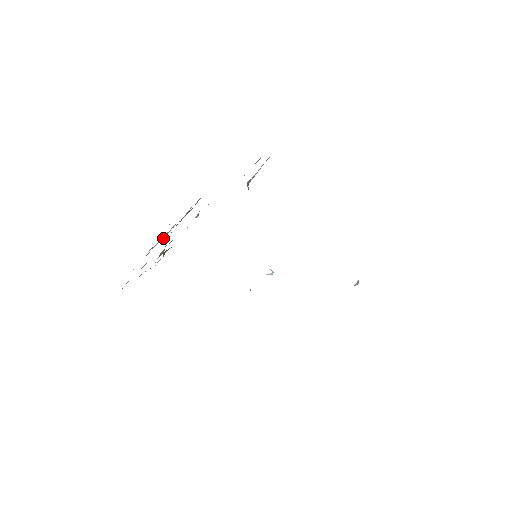
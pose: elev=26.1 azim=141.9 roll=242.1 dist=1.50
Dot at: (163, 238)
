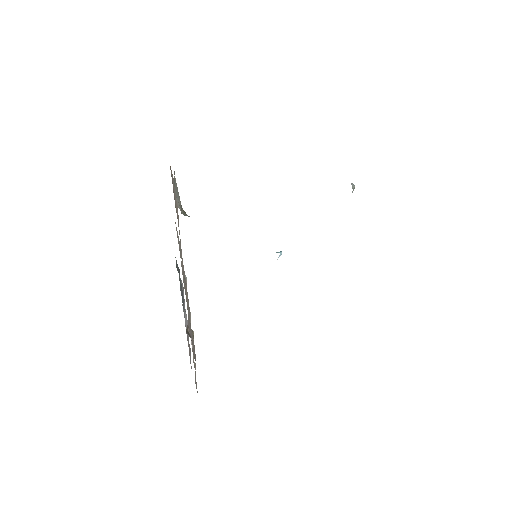
Dot at: (187, 323)
